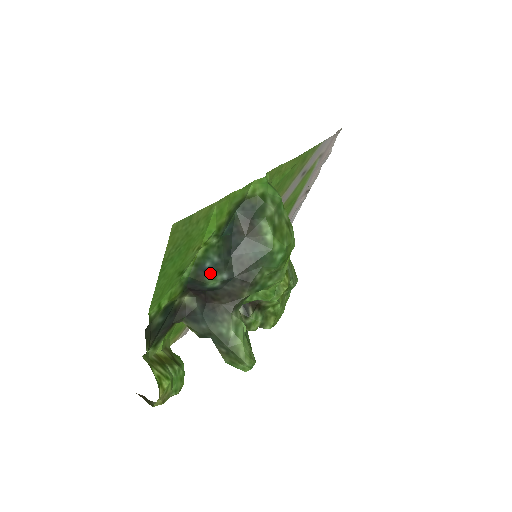
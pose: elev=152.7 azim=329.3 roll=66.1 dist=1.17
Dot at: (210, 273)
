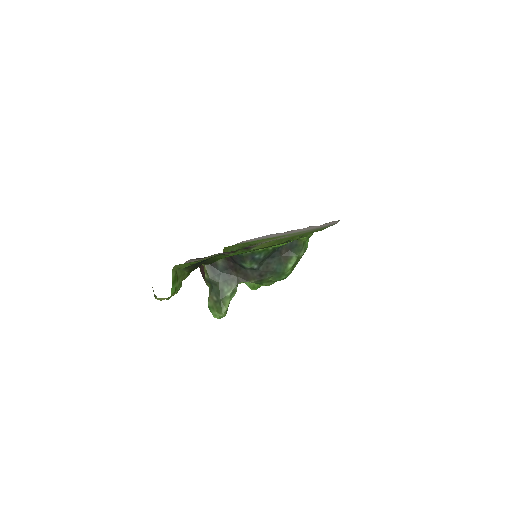
Dot at: (253, 260)
